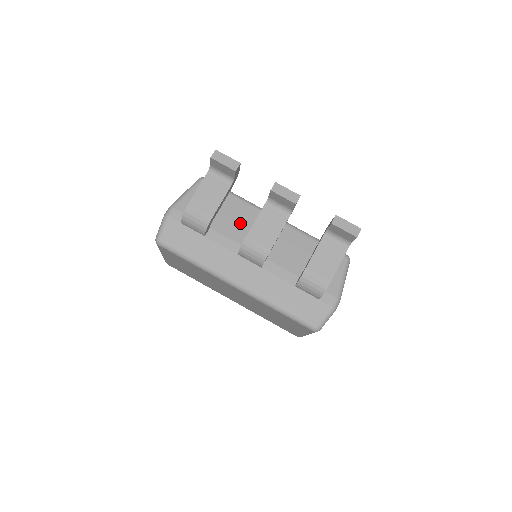
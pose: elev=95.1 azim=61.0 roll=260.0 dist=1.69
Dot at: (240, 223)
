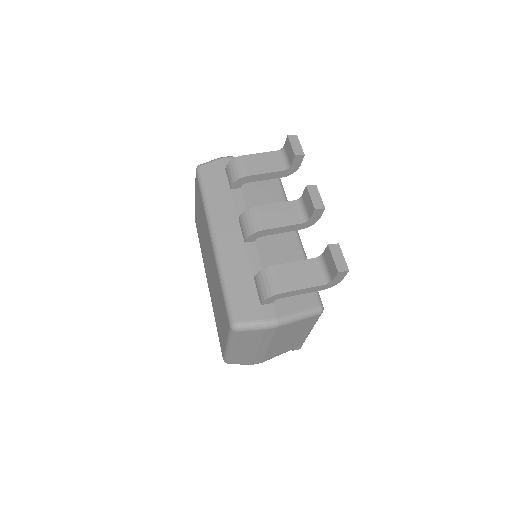
Dot at: occluded
